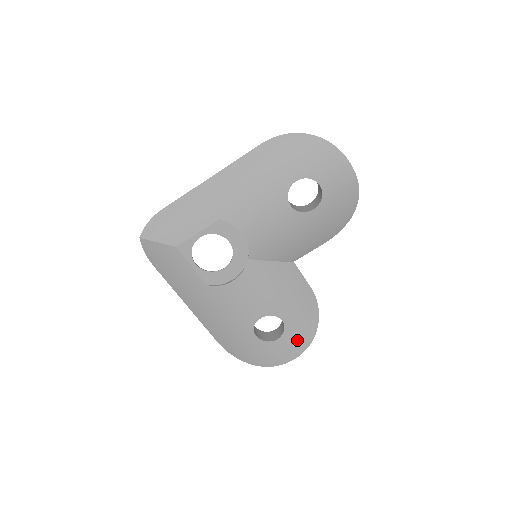
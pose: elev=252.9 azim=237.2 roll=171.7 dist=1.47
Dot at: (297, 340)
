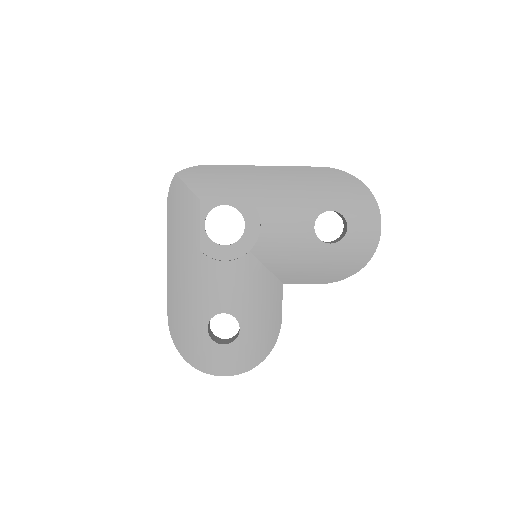
Dot at: (240, 358)
